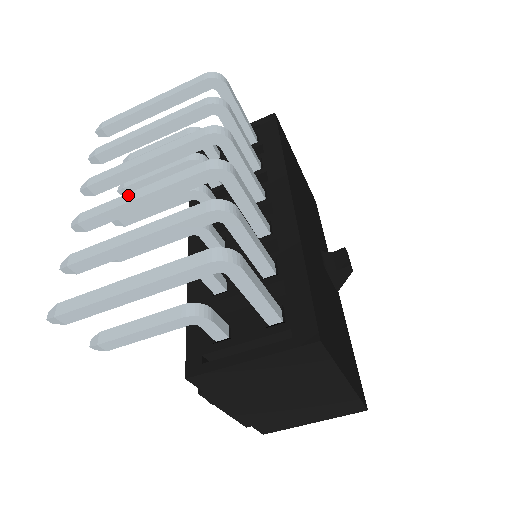
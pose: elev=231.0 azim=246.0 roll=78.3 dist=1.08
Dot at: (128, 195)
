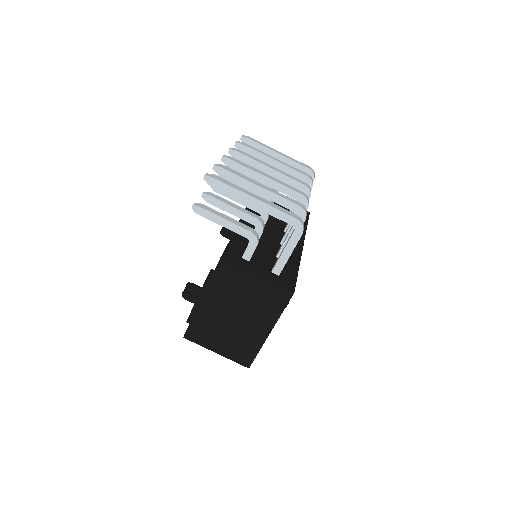
Dot at: (260, 171)
